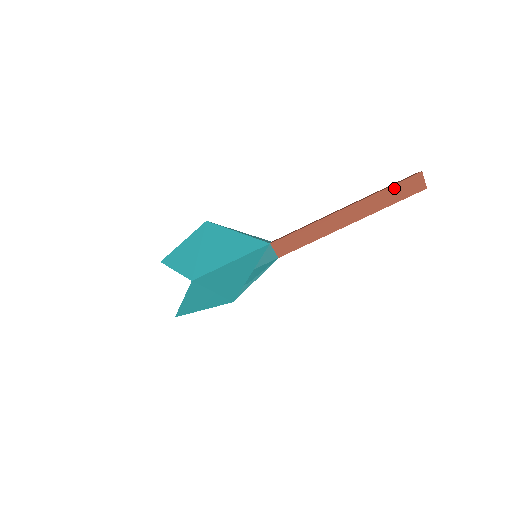
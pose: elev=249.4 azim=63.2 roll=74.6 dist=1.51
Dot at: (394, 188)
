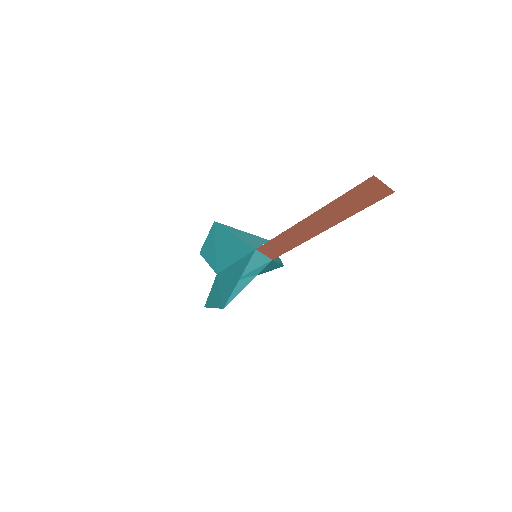
Dot at: (349, 196)
